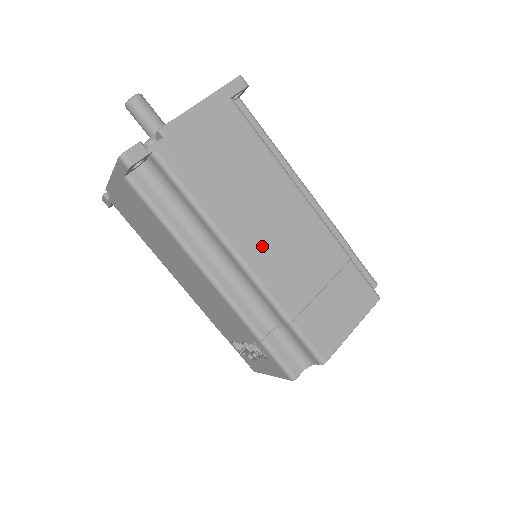
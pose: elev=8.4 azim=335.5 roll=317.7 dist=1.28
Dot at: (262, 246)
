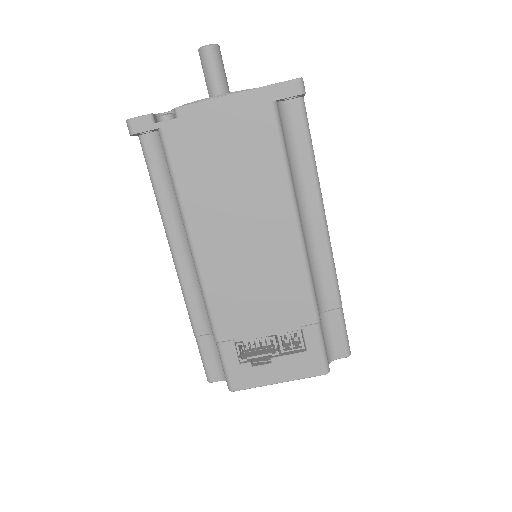
Dot at: occluded
